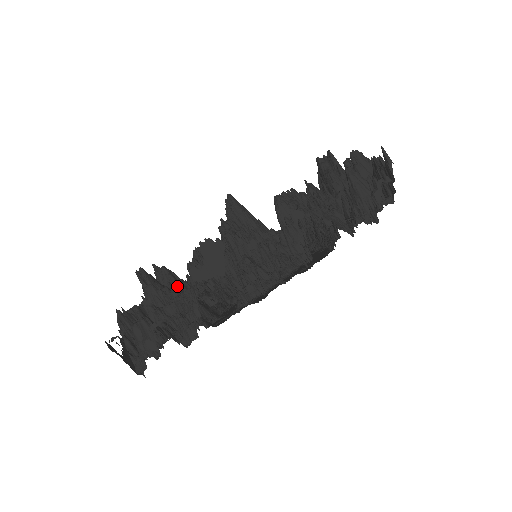
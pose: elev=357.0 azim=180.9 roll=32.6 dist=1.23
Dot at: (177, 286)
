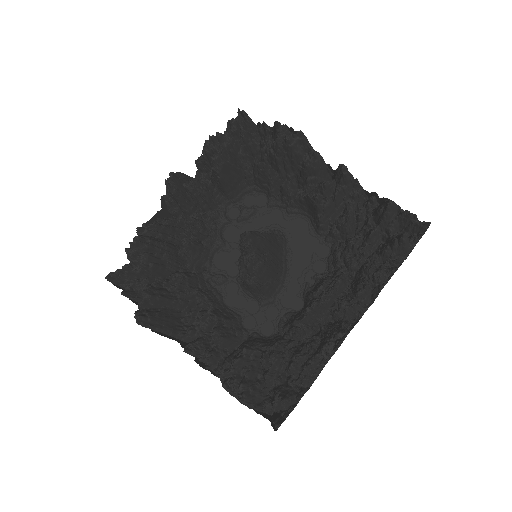
Dot at: (168, 301)
